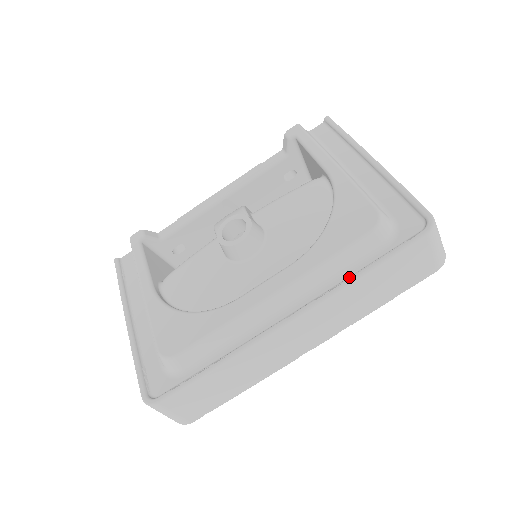
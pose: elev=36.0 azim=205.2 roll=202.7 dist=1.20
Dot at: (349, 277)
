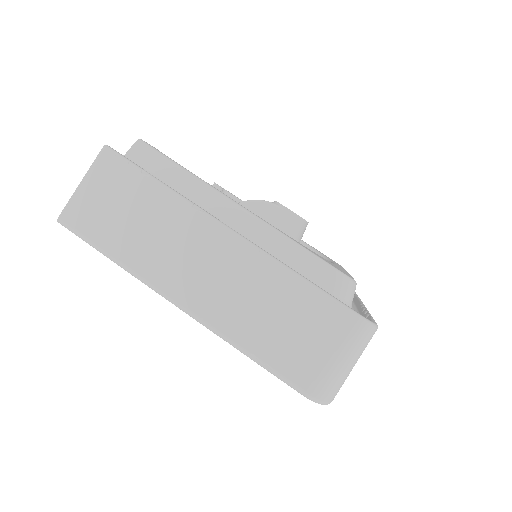
Dot at: occluded
